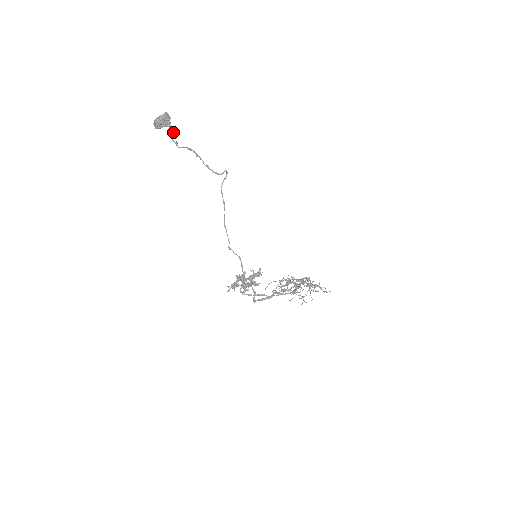
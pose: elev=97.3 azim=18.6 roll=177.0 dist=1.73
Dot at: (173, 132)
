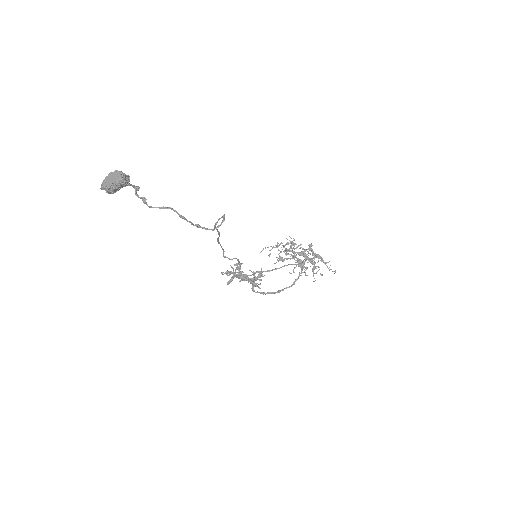
Dot at: (135, 188)
